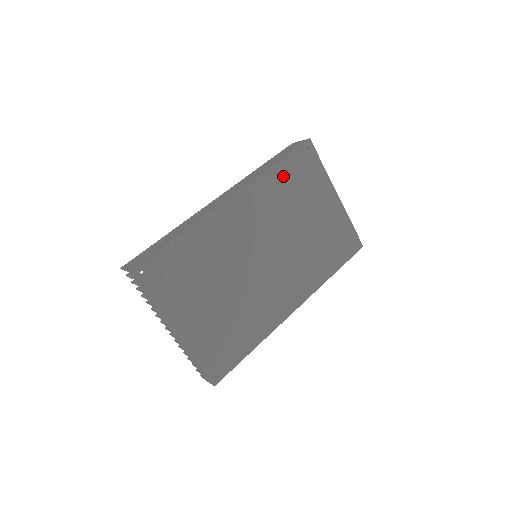
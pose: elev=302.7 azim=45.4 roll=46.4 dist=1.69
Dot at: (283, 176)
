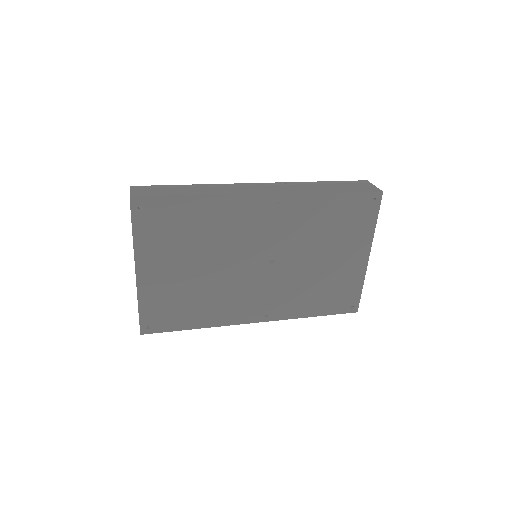
Dot at: (331, 208)
